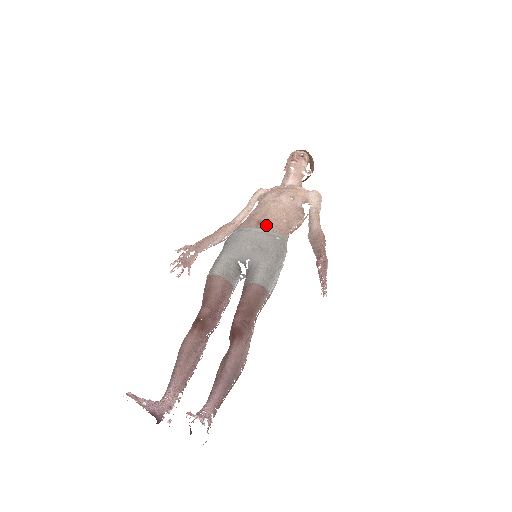
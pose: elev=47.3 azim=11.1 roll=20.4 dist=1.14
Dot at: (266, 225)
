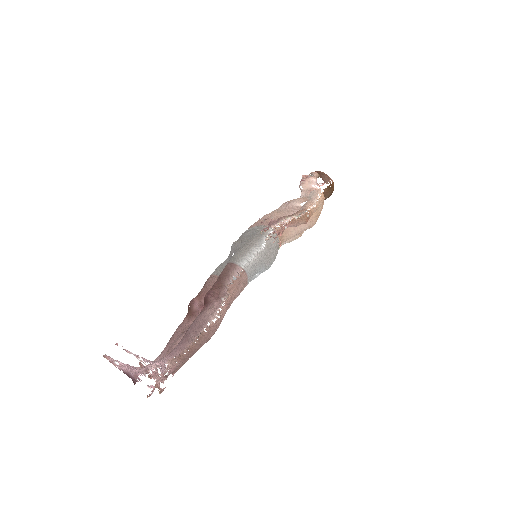
Dot at: (252, 226)
